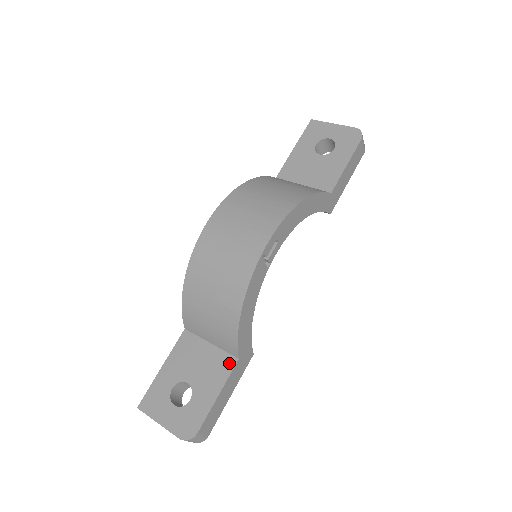
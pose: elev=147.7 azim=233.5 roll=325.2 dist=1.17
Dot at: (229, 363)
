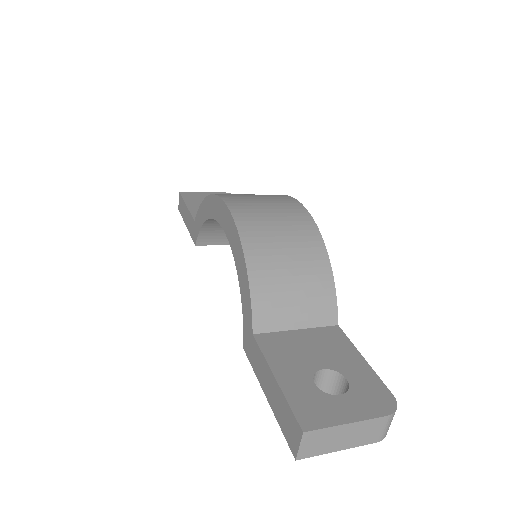
Dot at: (335, 332)
